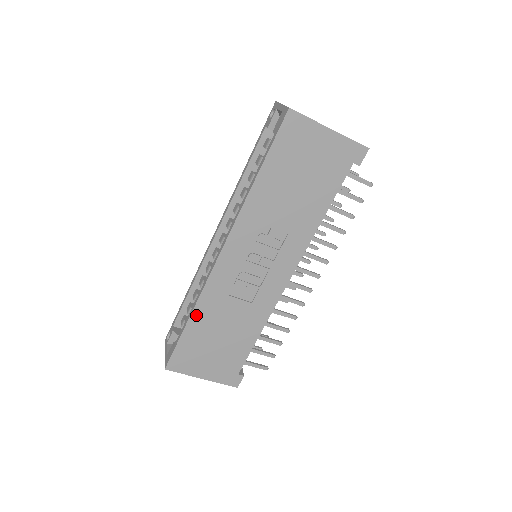
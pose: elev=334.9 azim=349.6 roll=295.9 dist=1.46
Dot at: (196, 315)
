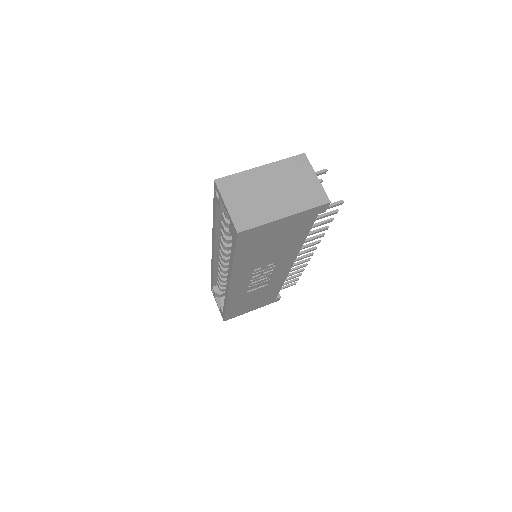
Dot at: (230, 306)
